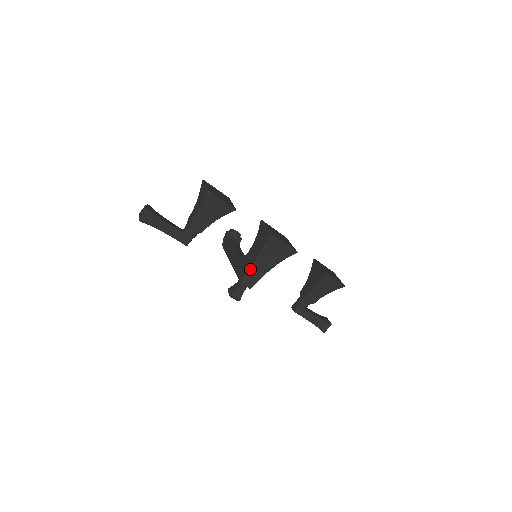
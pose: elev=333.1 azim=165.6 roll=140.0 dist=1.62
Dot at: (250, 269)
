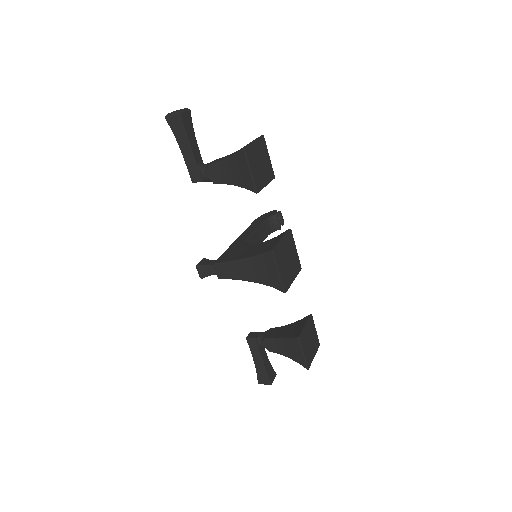
Dot at: (231, 261)
